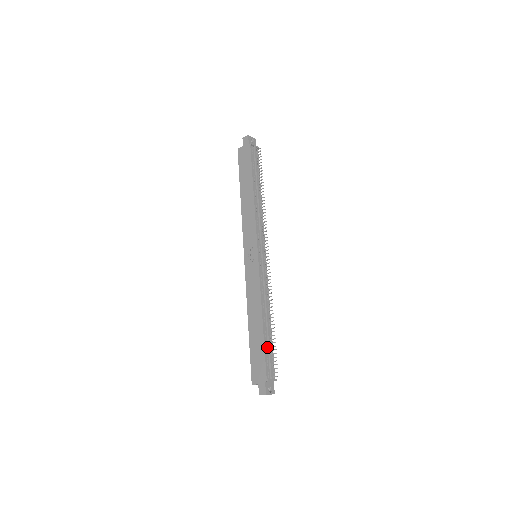
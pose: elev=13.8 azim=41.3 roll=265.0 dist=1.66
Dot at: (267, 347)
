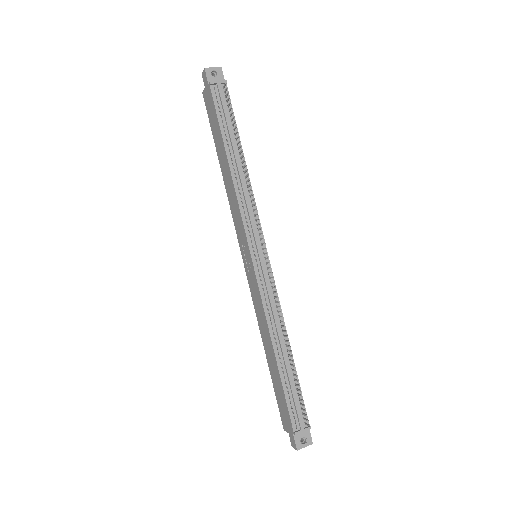
Dot at: (288, 387)
